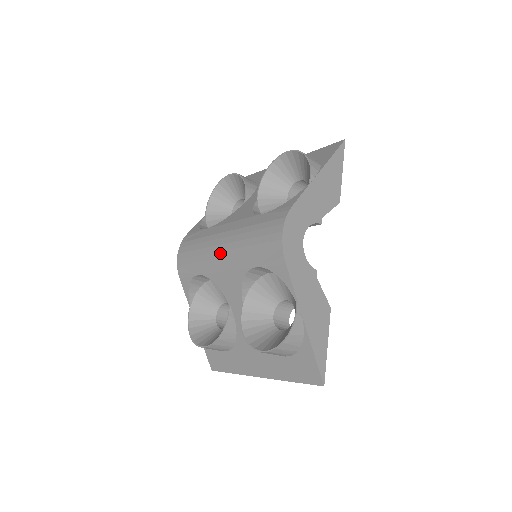
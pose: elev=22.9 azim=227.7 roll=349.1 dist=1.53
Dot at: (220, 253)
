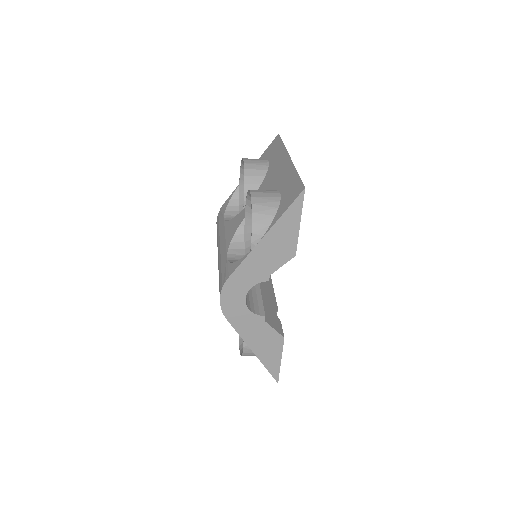
Dot at: occluded
